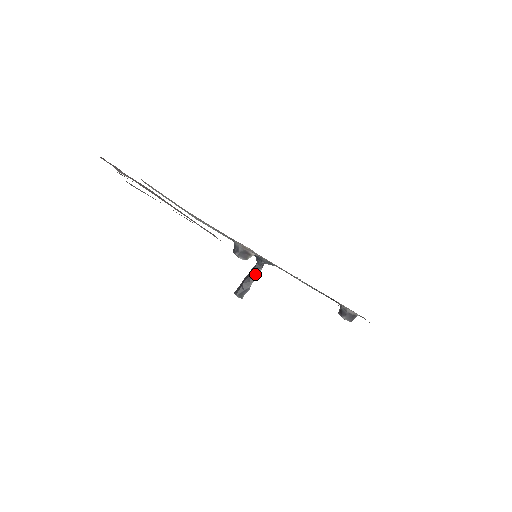
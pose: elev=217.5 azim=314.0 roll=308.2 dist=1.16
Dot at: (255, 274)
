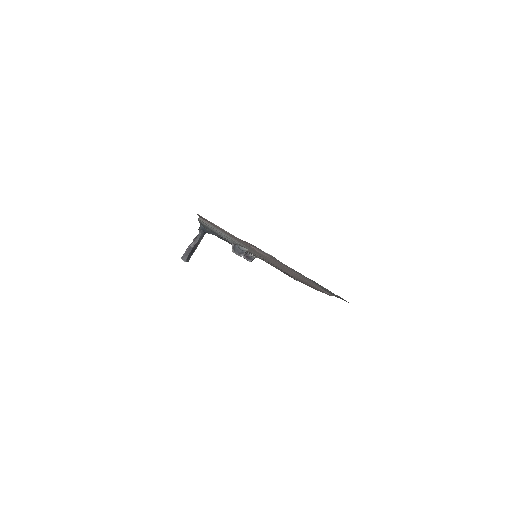
Dot at: (199, 242)
